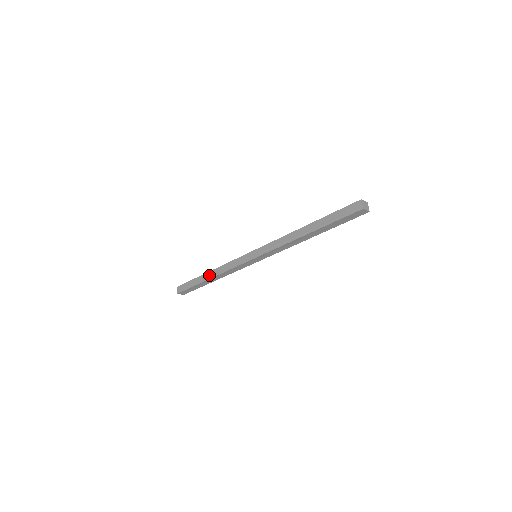
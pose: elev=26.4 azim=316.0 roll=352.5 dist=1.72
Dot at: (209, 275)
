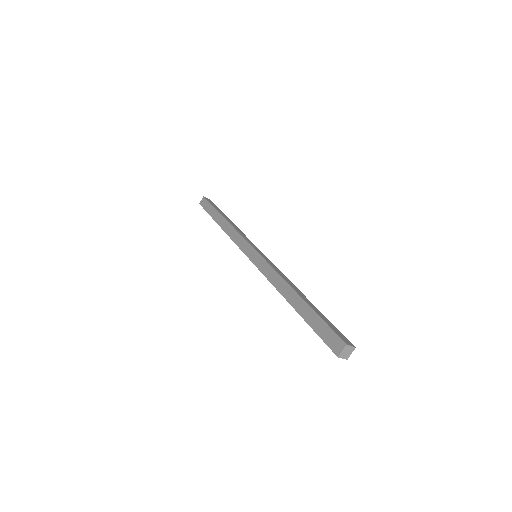
Dot at: occluded
